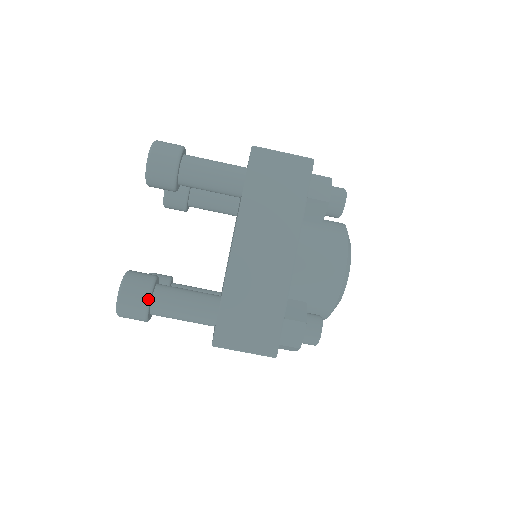
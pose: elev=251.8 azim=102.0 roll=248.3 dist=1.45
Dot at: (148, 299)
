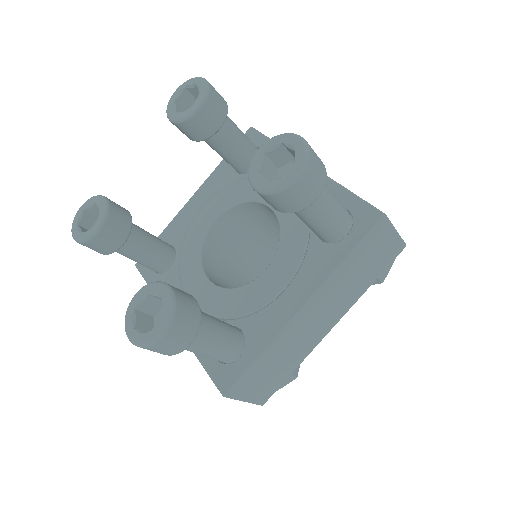
Dot at: (190, 344)
